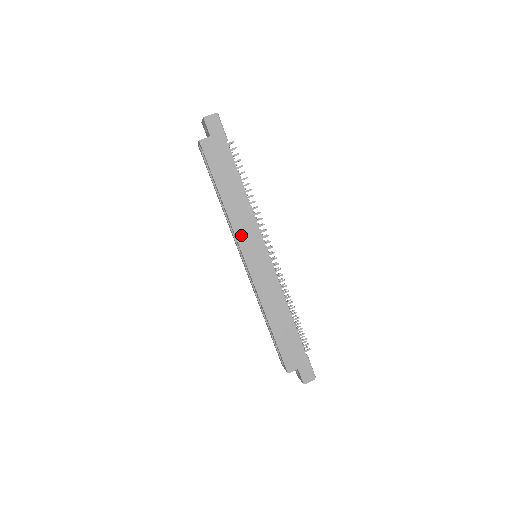
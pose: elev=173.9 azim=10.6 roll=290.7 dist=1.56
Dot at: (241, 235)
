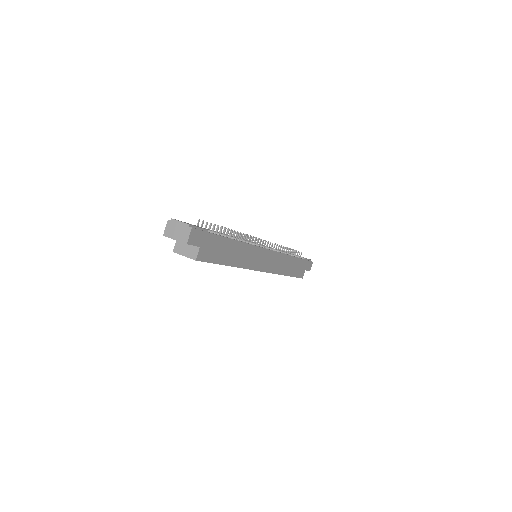
Dot at: (252, 264)
